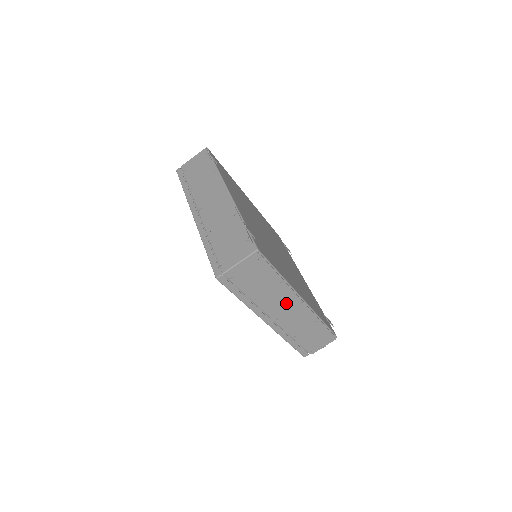
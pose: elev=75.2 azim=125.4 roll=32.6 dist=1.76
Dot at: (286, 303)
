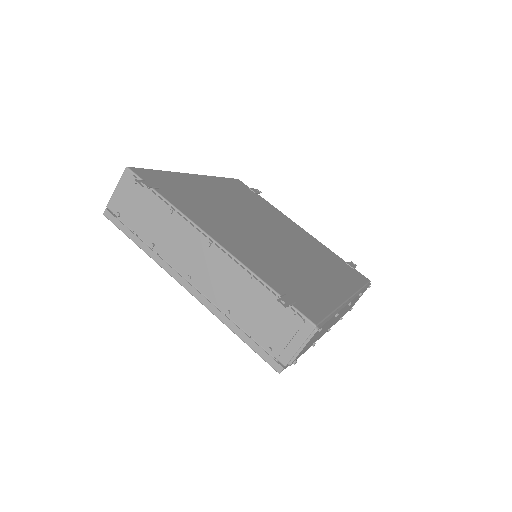
Dot at: (337, 316)
